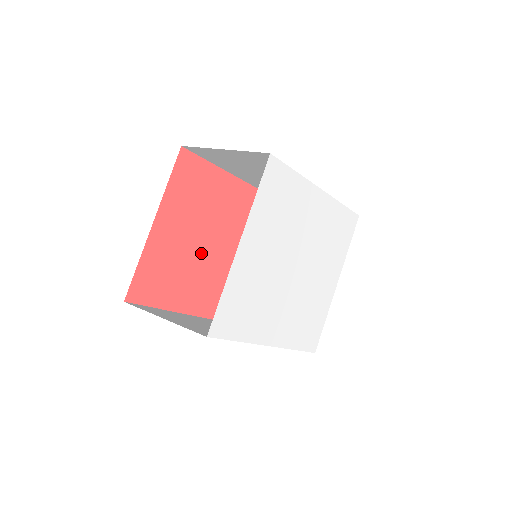
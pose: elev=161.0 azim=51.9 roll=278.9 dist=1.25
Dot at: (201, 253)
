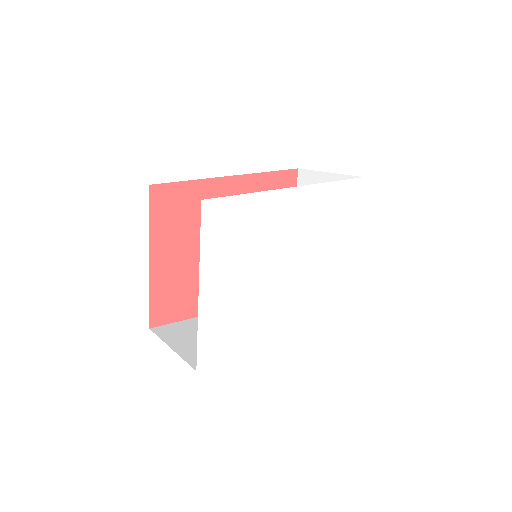
Dot at: occluded
